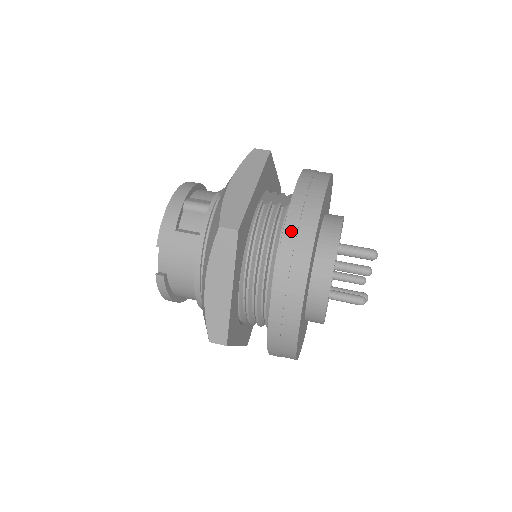
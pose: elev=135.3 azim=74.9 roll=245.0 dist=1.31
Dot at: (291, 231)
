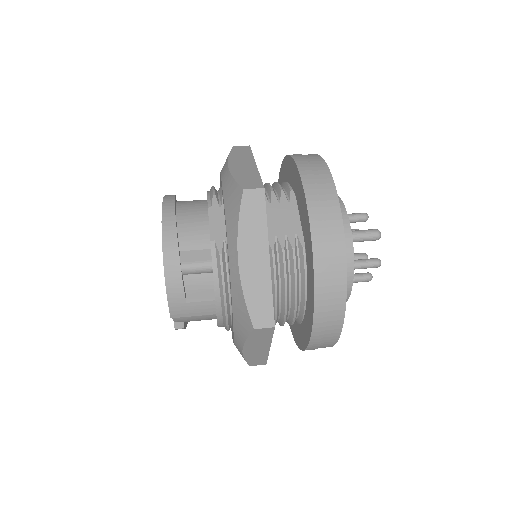
Dot at: (322, 302)
